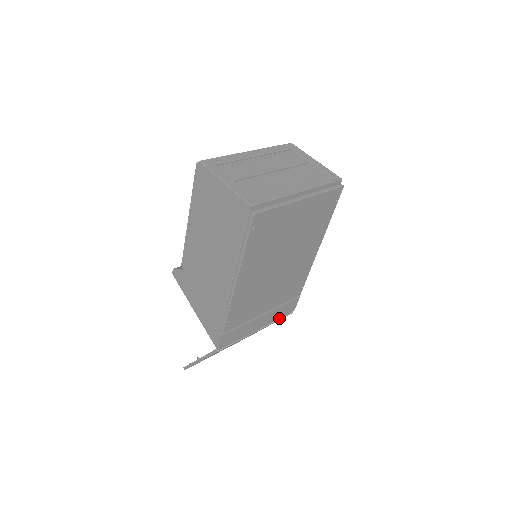
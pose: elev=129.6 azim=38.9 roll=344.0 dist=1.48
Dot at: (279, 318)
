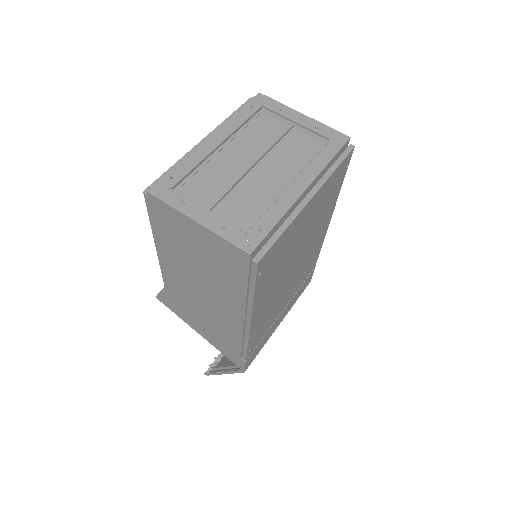
Dot at: (297, 298)
